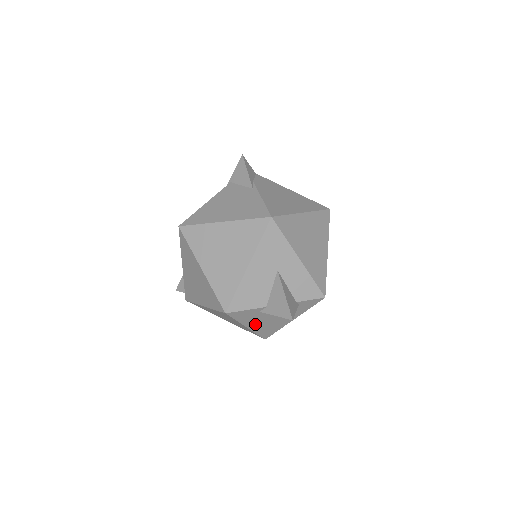
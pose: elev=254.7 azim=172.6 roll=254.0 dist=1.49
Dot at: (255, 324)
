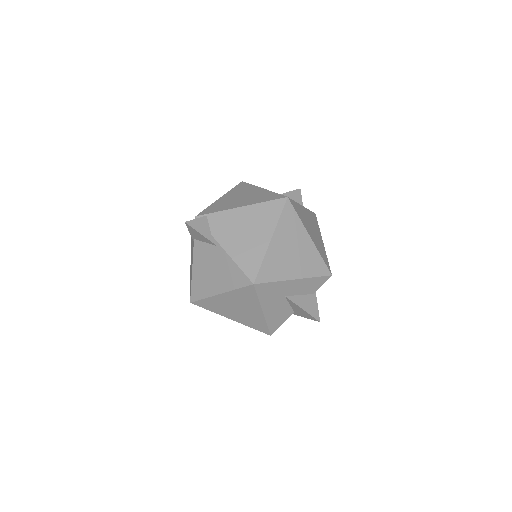
Dot at: occluded
